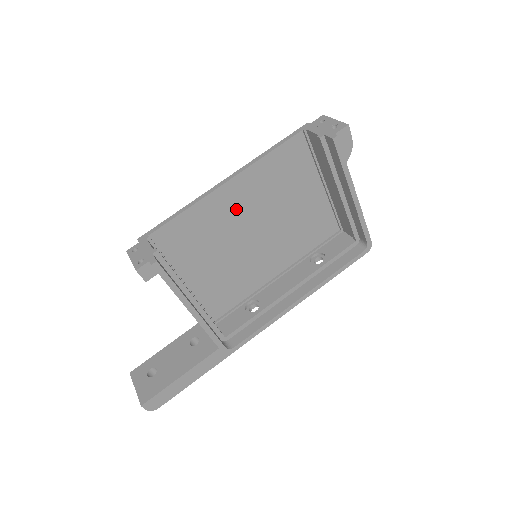
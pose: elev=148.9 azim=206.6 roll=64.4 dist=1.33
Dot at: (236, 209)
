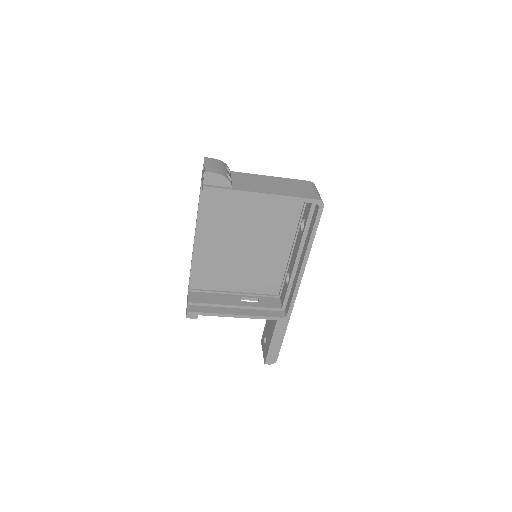
Dot at: (217, 243)
